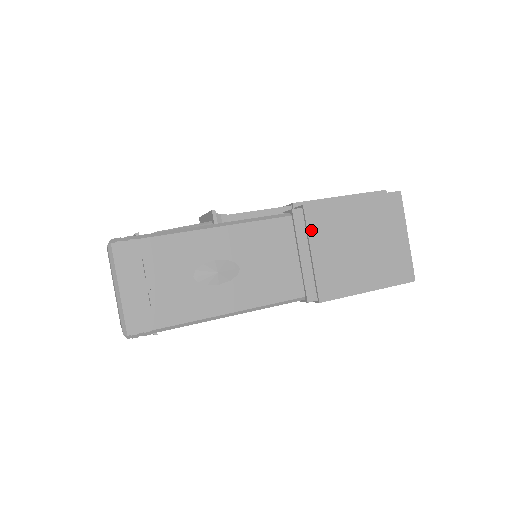
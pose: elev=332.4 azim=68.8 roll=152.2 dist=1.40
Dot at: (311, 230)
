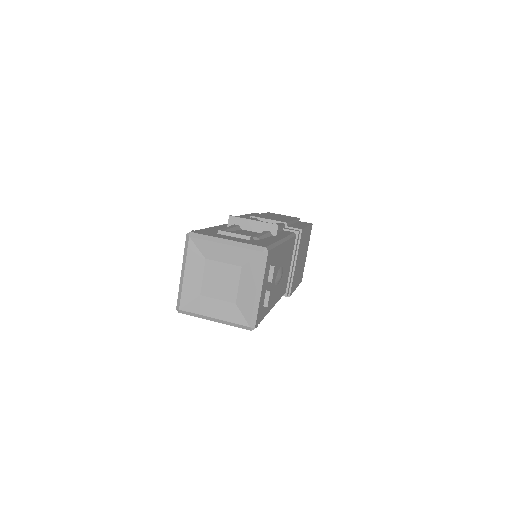
Dot at: (299, 247)
